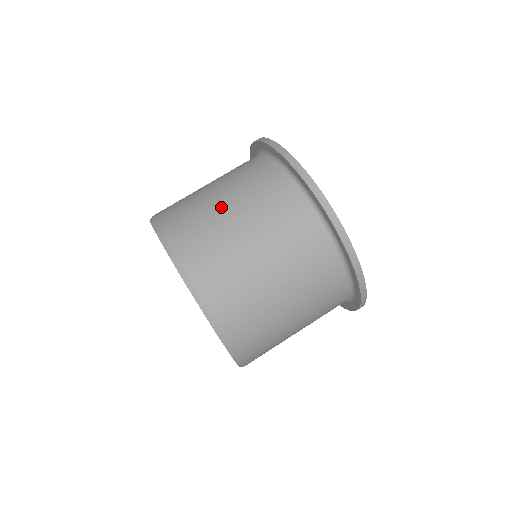
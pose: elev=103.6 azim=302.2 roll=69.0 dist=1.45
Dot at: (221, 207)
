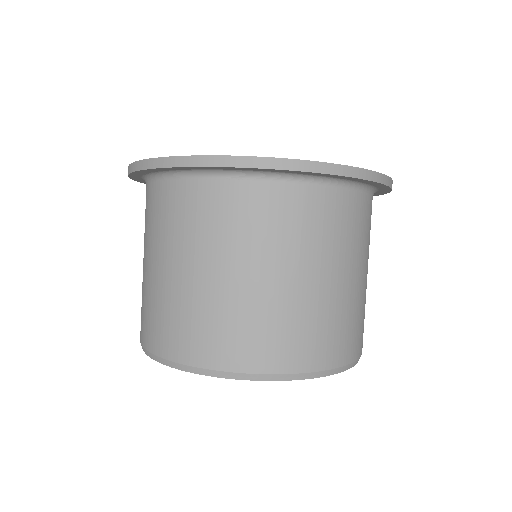
Dot at: (167, 276)
